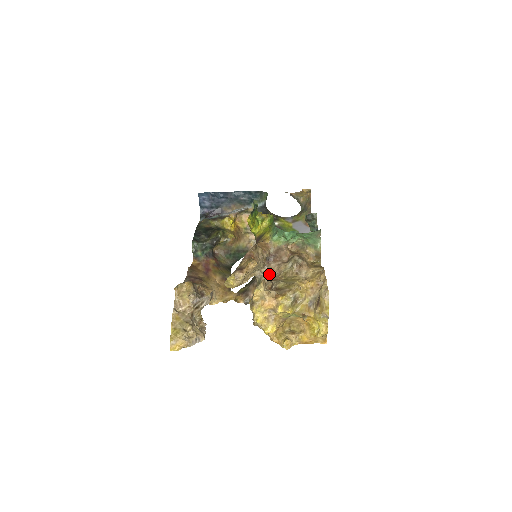
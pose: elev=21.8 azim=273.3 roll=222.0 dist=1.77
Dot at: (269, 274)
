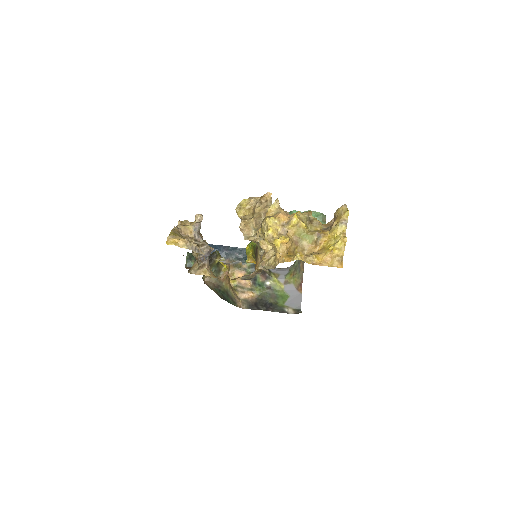
Dot at: occluded
